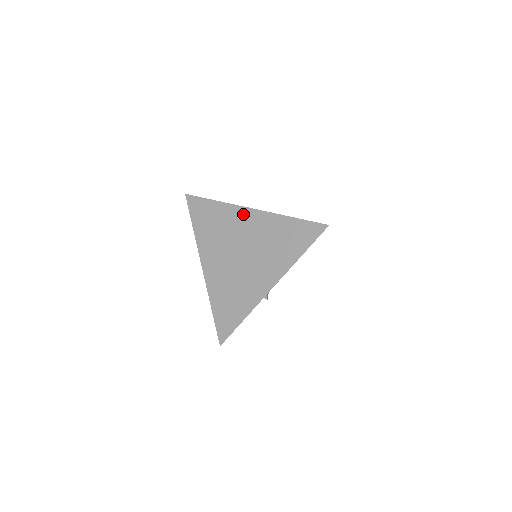
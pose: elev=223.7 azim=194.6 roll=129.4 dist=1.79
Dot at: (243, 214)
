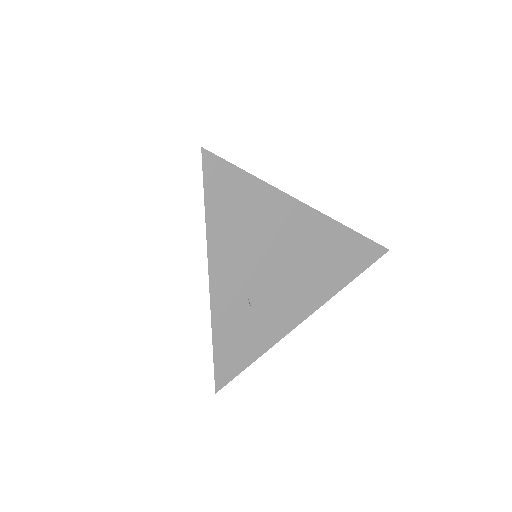
Dot at: occluded
